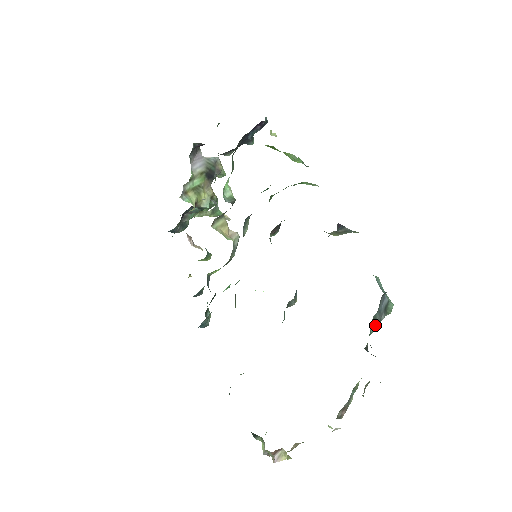
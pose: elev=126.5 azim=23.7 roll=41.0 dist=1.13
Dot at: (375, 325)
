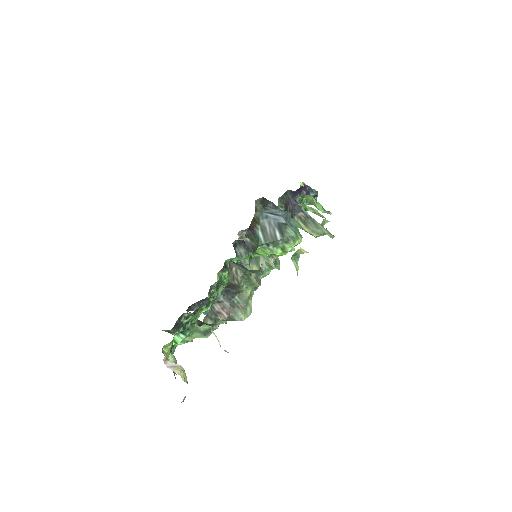
Dot at: (267, 237)
